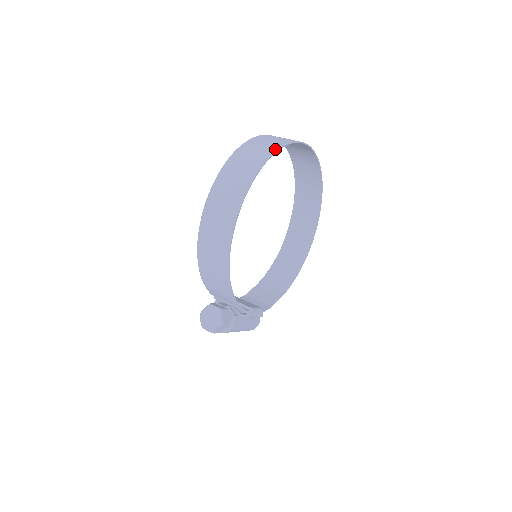
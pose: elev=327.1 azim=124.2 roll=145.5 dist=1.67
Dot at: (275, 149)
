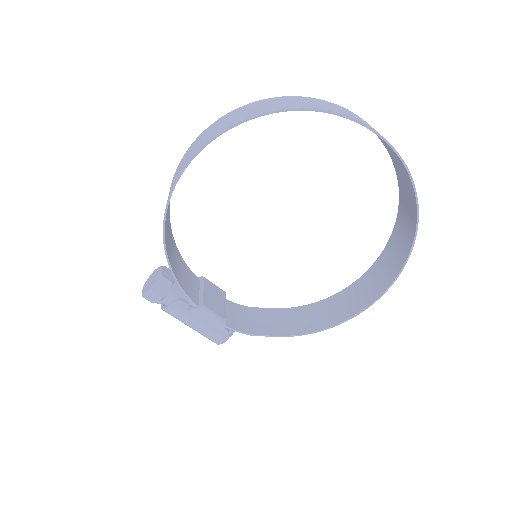
Dot at: (300, 107)
